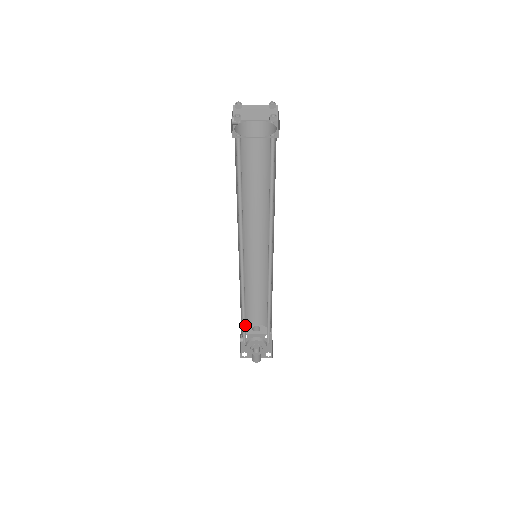
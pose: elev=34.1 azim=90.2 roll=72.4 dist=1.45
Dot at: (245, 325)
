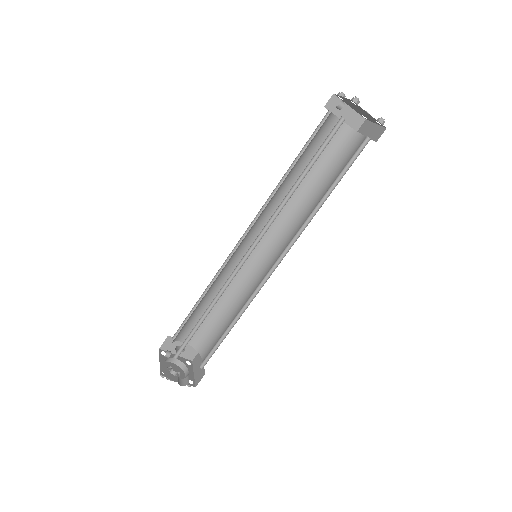
Dot at: (194, 333)
